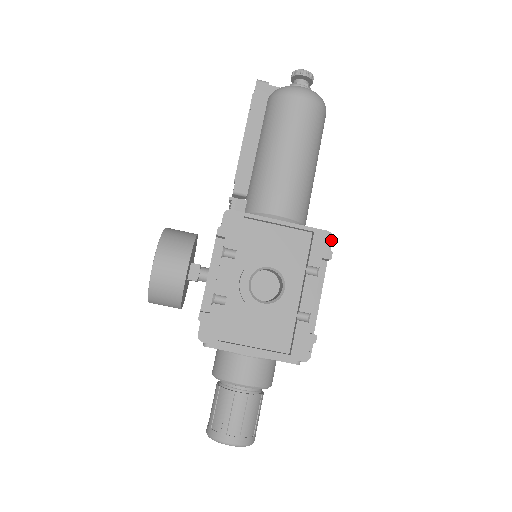
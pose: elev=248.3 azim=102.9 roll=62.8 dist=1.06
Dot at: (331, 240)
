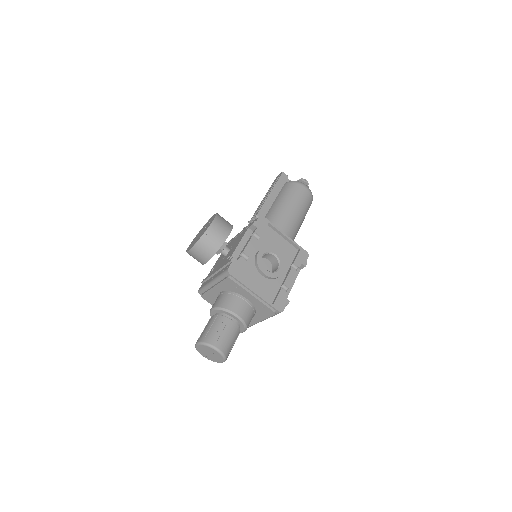
Dot at: occluded
